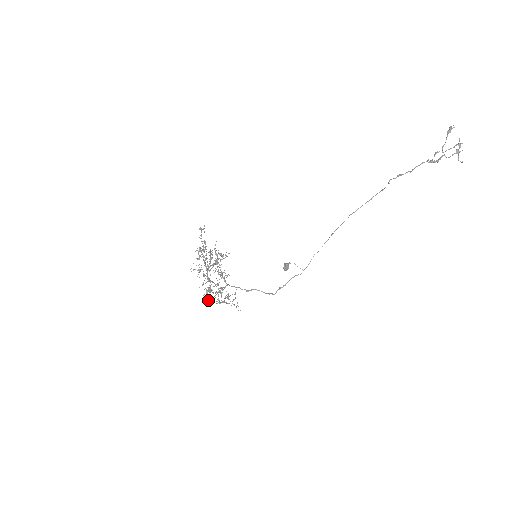
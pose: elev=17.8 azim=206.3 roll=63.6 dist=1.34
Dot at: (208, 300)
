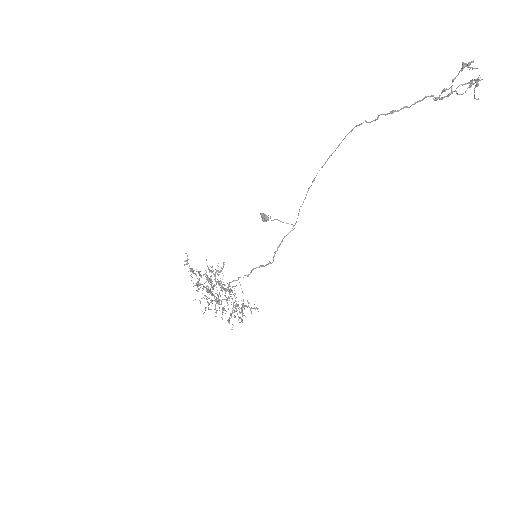
Dot at: (232, 327)
